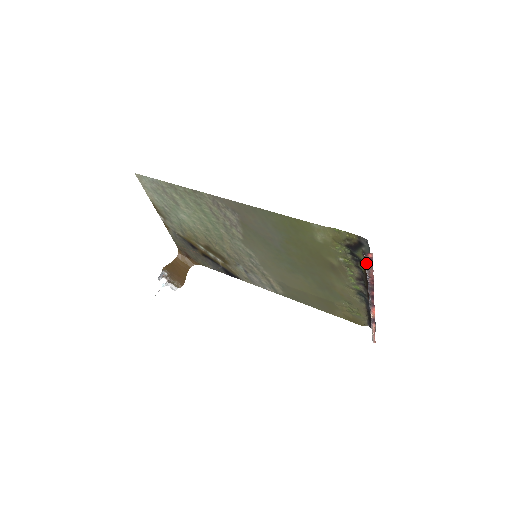
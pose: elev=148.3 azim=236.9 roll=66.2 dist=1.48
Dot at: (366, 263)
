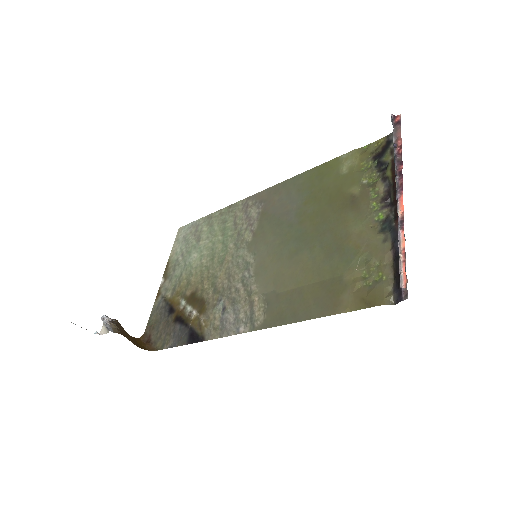
Dot at: (393, 130)
